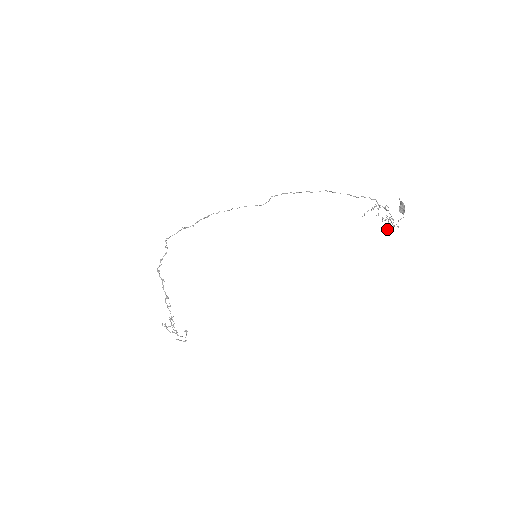
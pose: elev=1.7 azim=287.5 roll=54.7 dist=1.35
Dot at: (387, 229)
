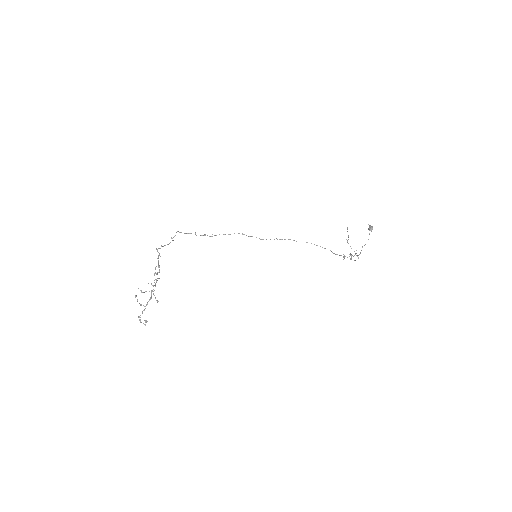
Dot at: occluded
